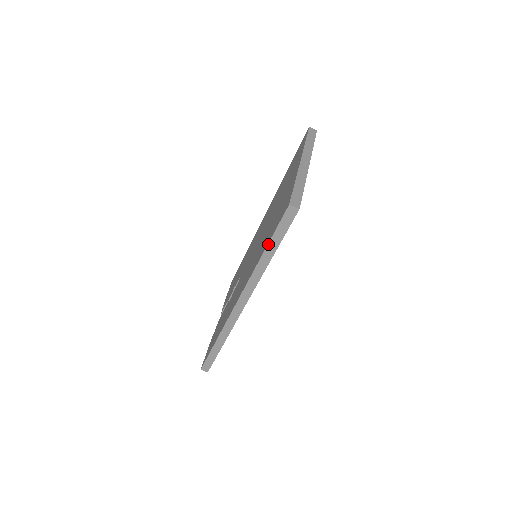
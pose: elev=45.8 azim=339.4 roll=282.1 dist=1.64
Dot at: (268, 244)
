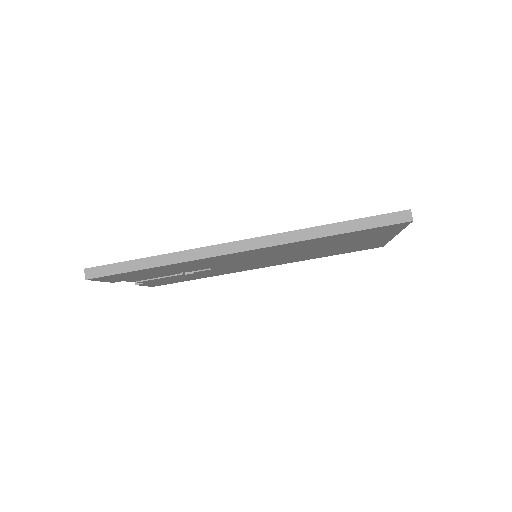
Dot at: (349, 220)
